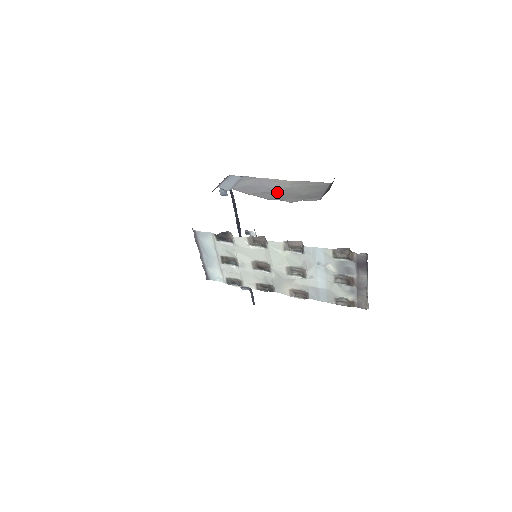
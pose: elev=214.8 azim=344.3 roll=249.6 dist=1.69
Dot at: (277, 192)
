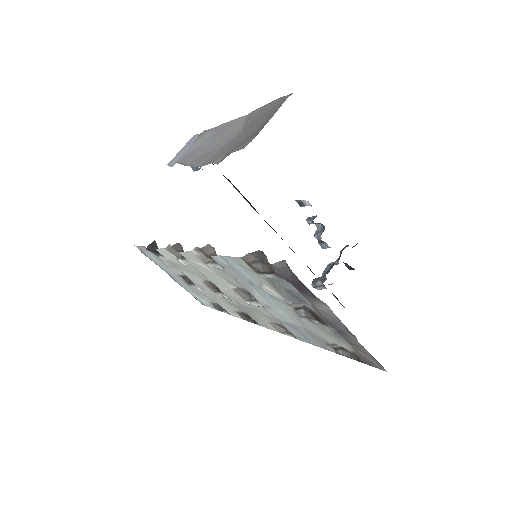
Dot at: (223, 146)
